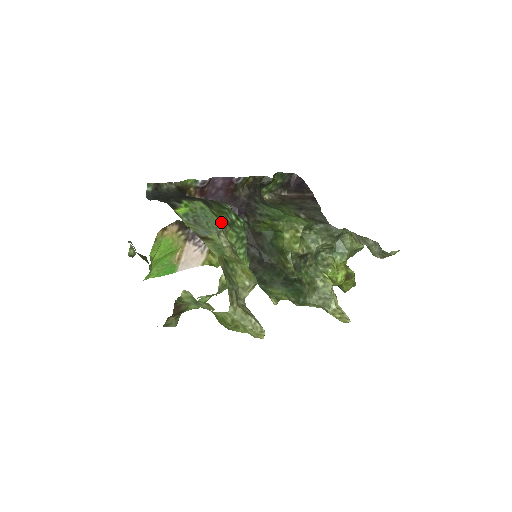
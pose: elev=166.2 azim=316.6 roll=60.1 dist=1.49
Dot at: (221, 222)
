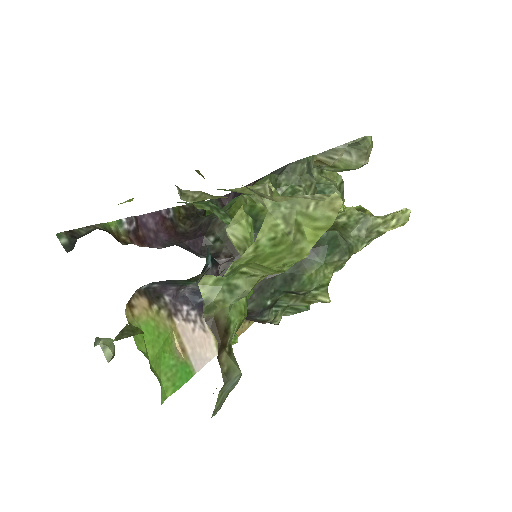
Dot at: occluded
